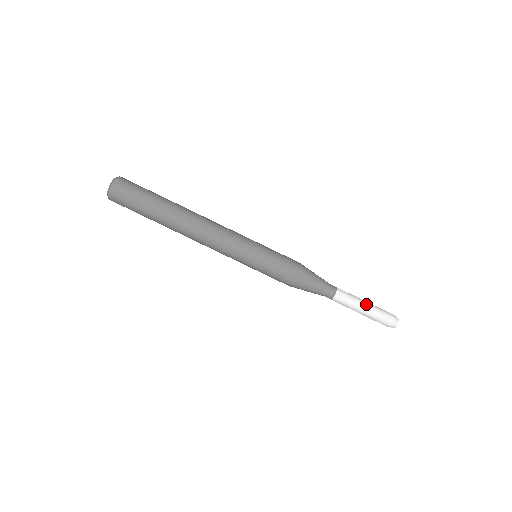
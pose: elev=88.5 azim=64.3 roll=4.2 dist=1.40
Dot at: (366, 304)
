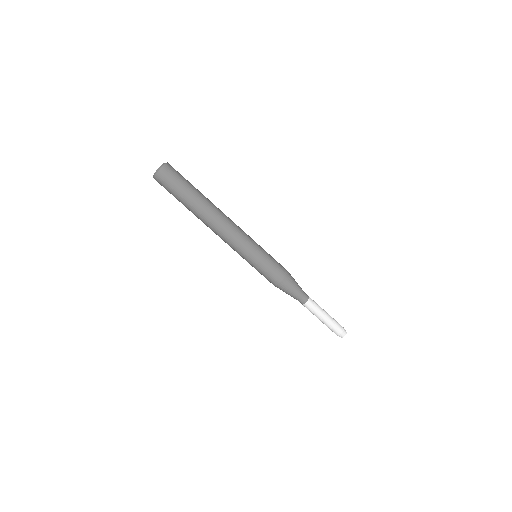
Dot at: (326, 316)
